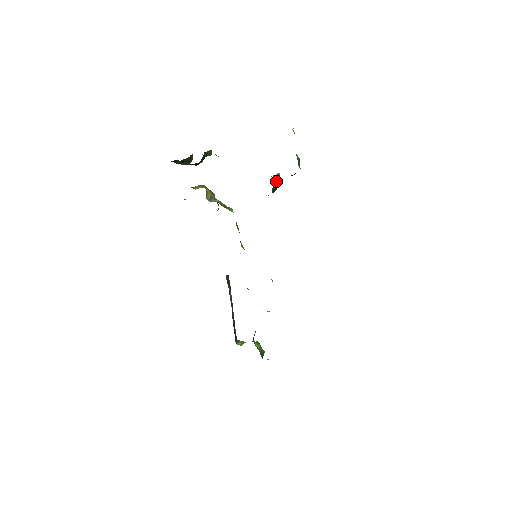
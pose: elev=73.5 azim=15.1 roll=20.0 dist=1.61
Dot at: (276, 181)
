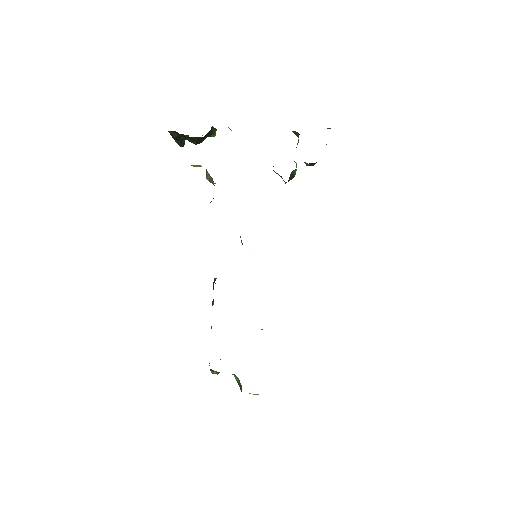
Dot at: (296, 166)
